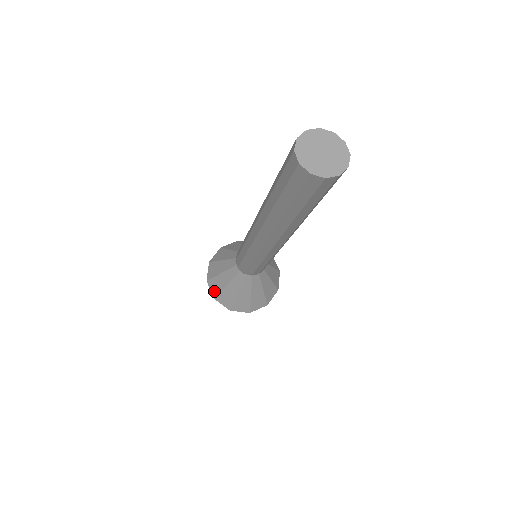
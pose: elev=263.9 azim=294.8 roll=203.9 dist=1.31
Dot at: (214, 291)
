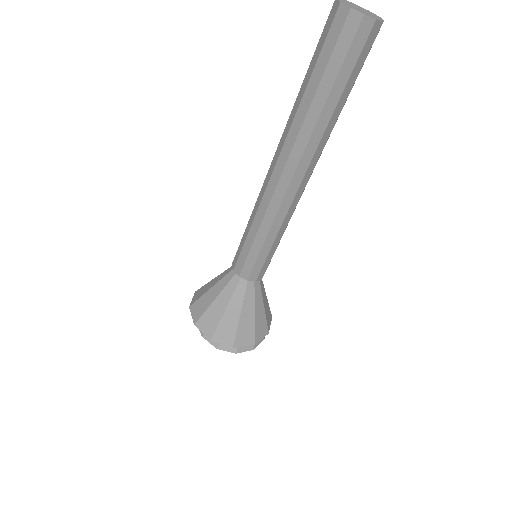
Dot at: (195, 299)
